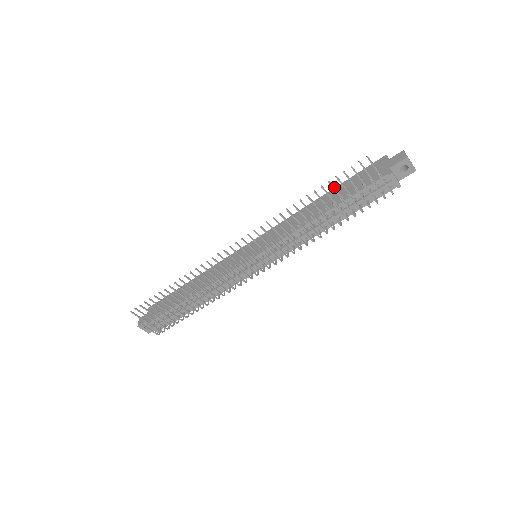
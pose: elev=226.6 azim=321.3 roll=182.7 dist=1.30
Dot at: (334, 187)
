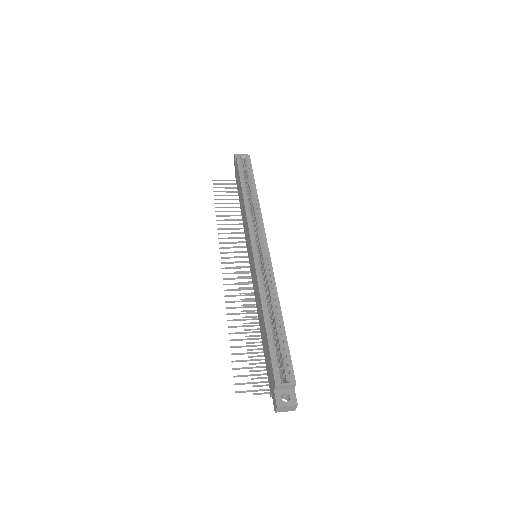
Dot at: (240, 354)
